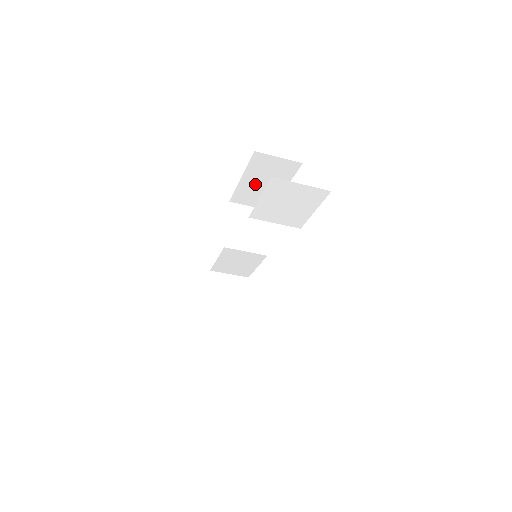
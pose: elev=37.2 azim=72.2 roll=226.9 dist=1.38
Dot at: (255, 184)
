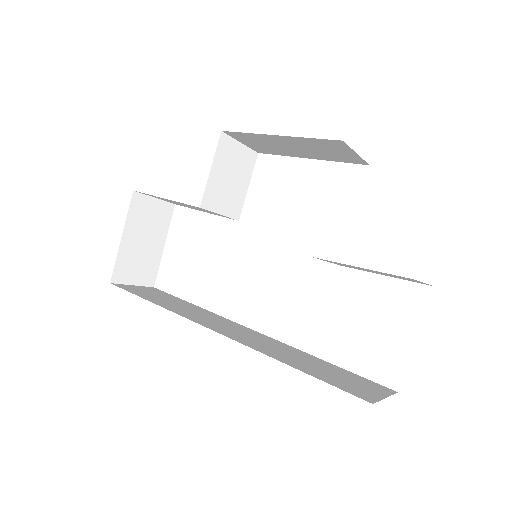
Dot at: (284, 143)
